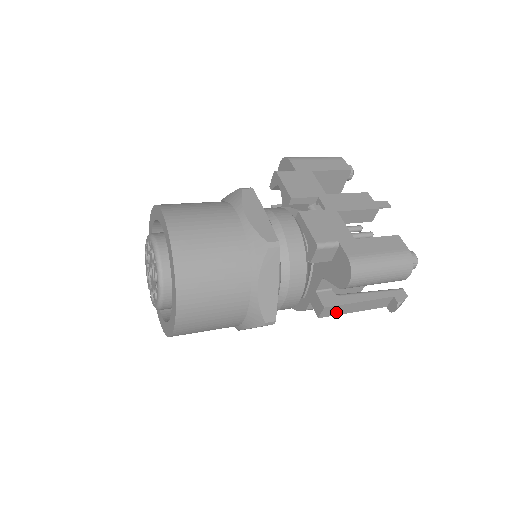
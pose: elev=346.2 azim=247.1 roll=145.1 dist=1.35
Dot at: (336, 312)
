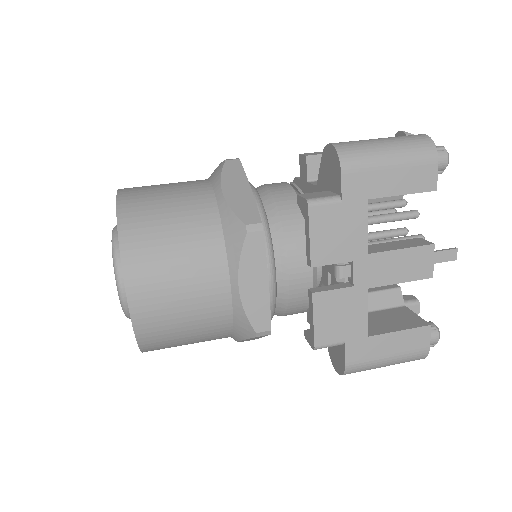
Dot at: occluded
